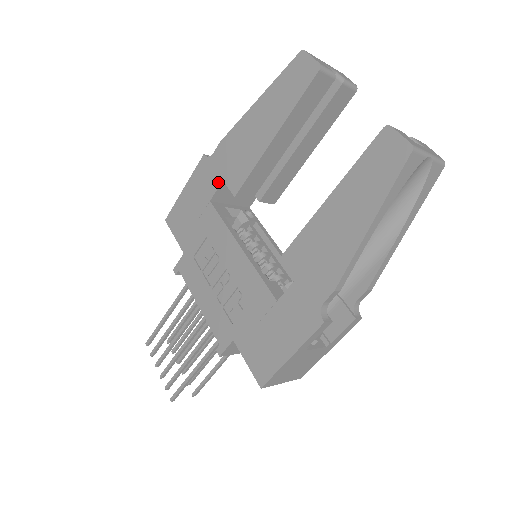
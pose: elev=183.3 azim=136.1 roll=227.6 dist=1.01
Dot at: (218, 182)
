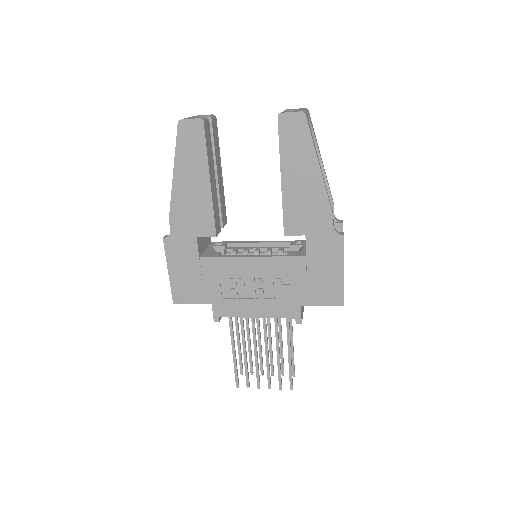
Dot at: (194, 241)
